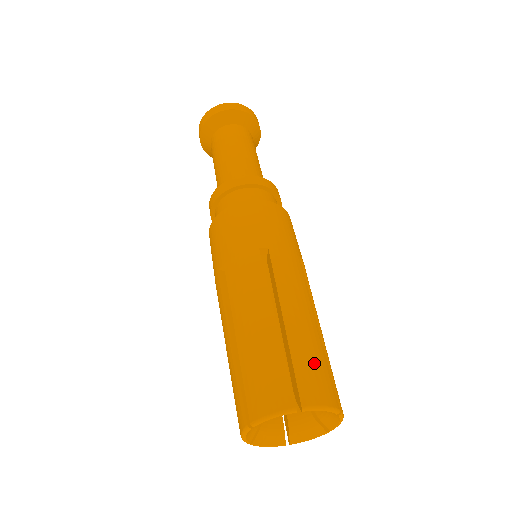
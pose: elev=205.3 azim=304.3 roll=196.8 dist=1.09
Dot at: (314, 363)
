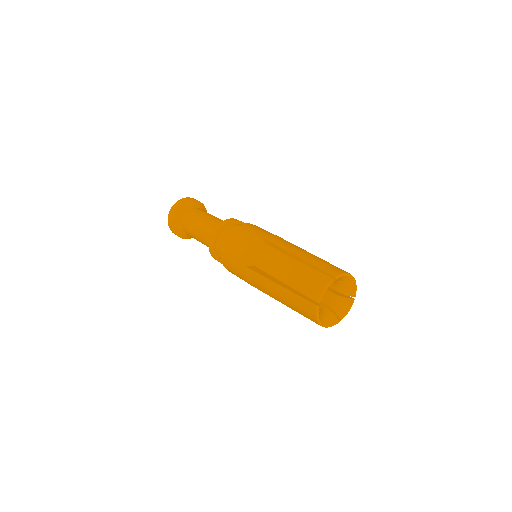
Dot at: occluded
